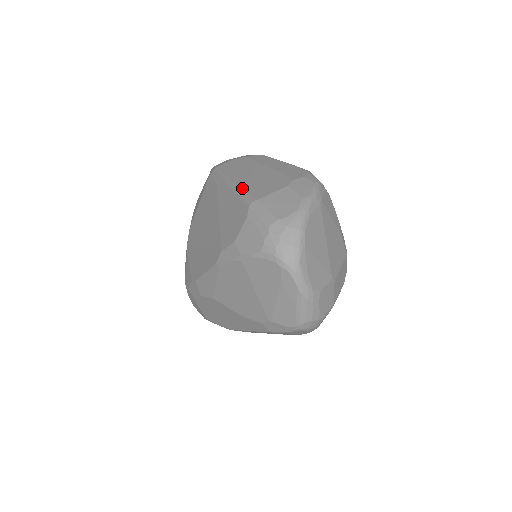
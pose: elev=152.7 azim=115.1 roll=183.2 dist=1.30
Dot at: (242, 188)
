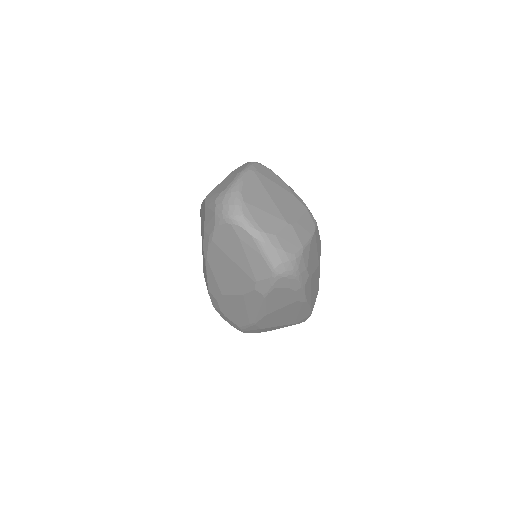
Dot at: occluded
